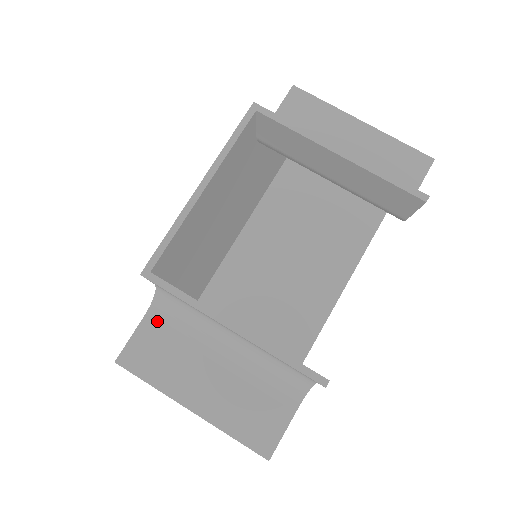
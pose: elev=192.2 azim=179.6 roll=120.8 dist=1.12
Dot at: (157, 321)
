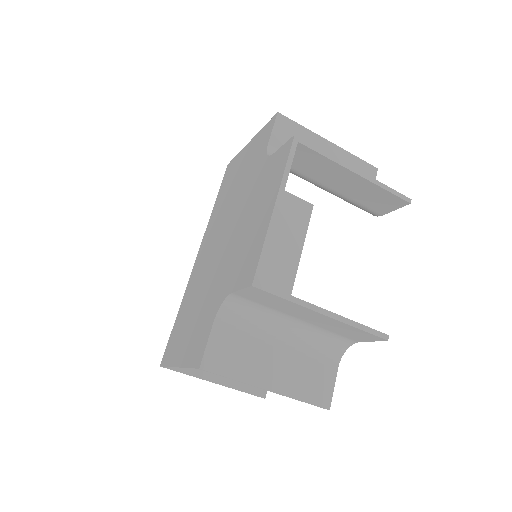
Dot at: (225, 325)
